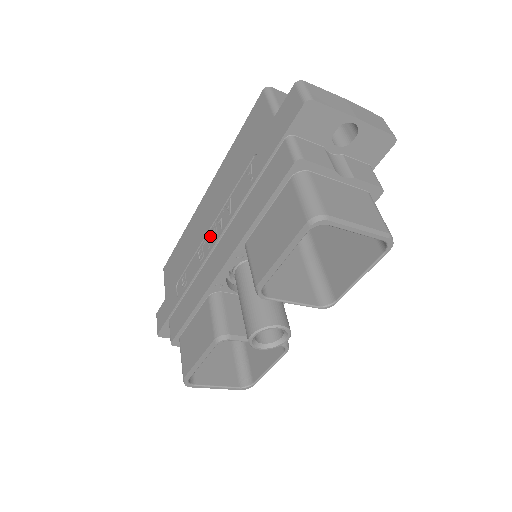
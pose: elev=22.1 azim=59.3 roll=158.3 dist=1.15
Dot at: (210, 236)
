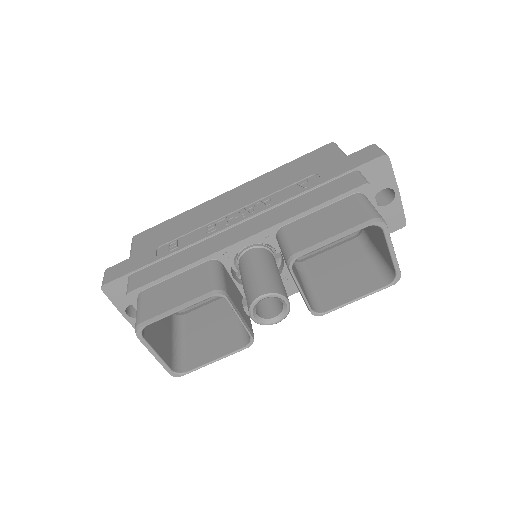
Dot at: (232, 216)
